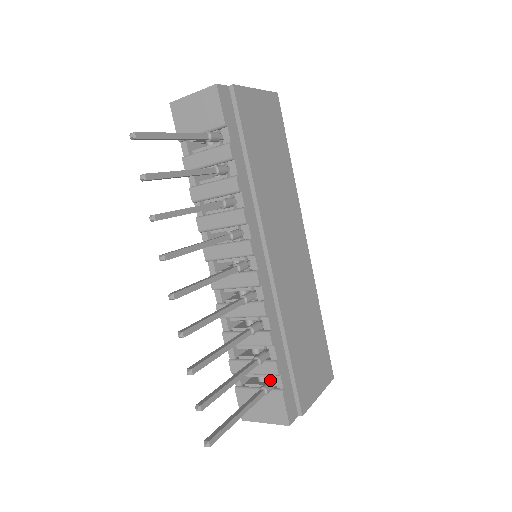
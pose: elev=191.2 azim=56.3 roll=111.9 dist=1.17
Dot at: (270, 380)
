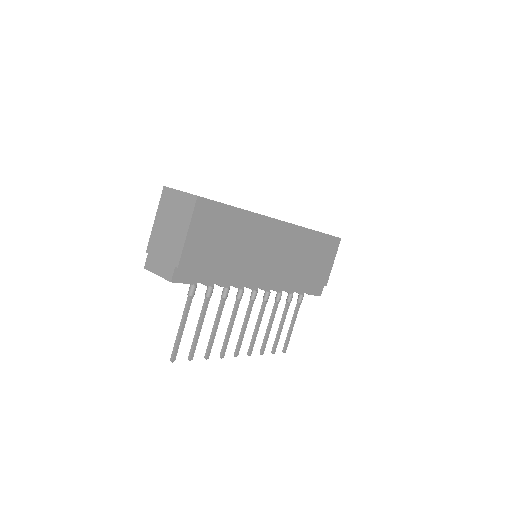
Dot at: (300, 295)
